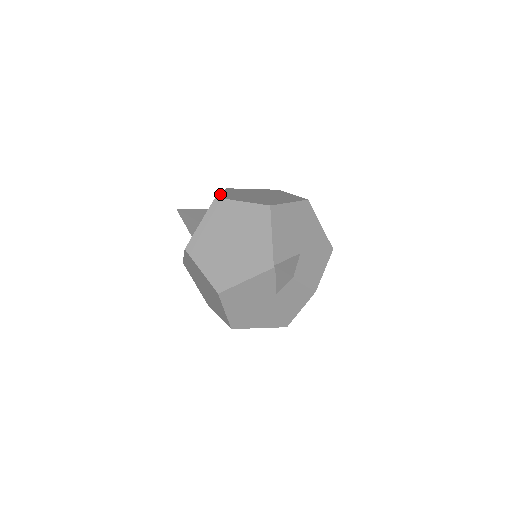
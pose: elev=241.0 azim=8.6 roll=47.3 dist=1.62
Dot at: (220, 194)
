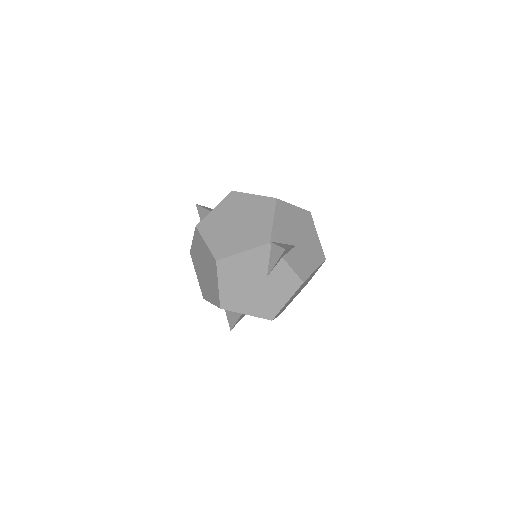
Dot at: occluded
